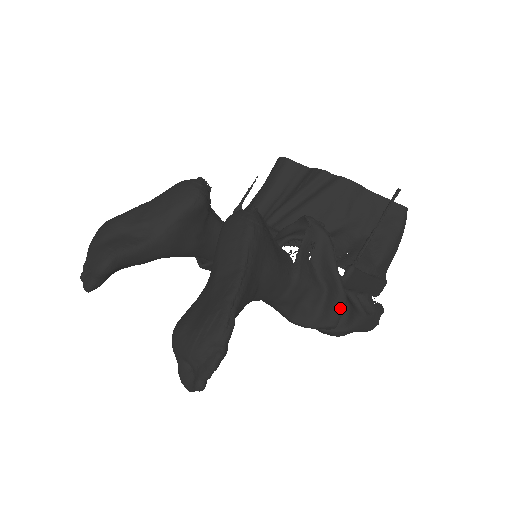
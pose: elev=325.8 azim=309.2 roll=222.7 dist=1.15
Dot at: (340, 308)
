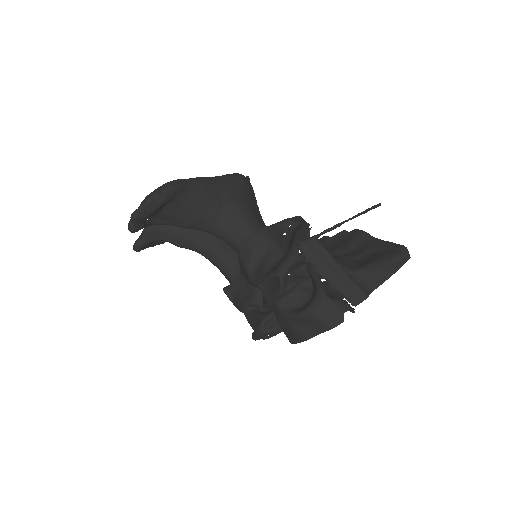
Dot at: (289, 257)
